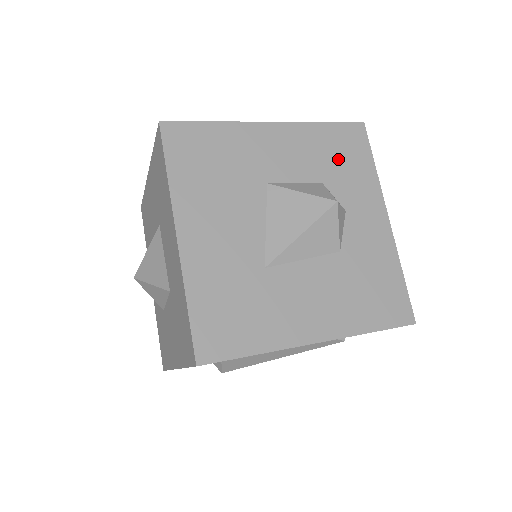
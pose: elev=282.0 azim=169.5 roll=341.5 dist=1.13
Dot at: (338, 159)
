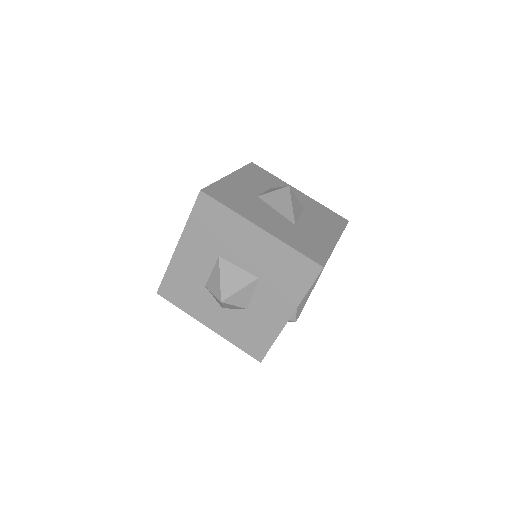
Dot at: (263, 178)
